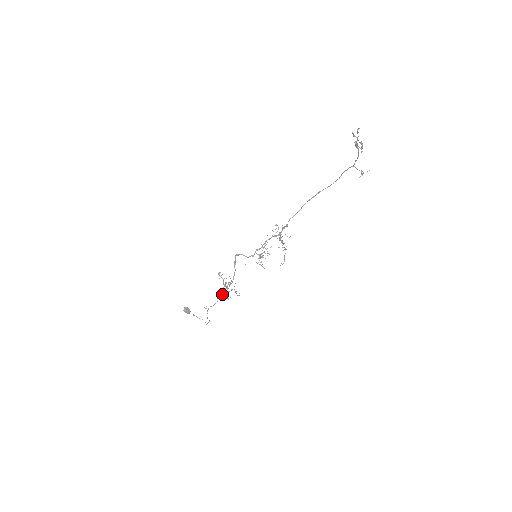
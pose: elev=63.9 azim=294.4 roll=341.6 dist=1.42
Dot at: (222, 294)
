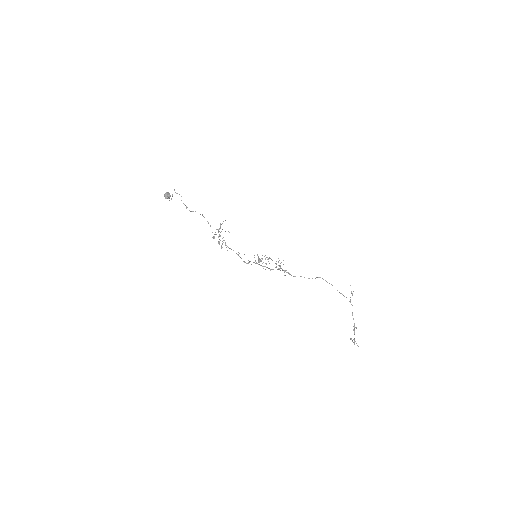
Dot at: occluded
